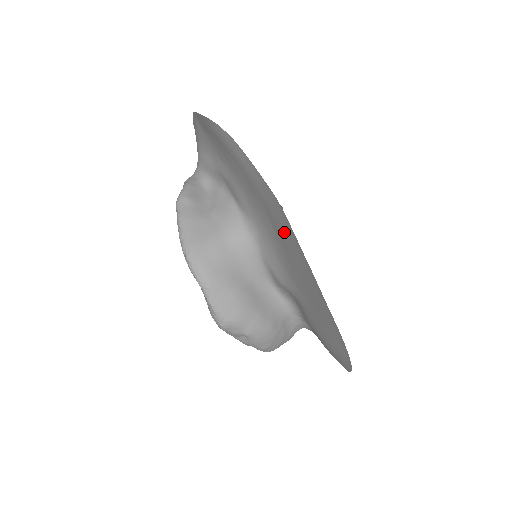
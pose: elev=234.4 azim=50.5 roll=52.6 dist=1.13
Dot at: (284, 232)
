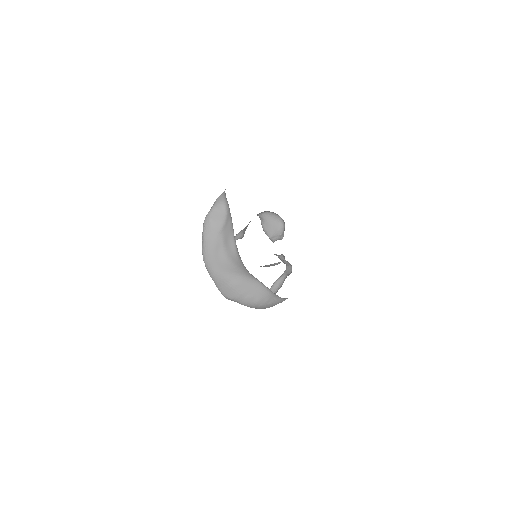
Dot at: occluded
